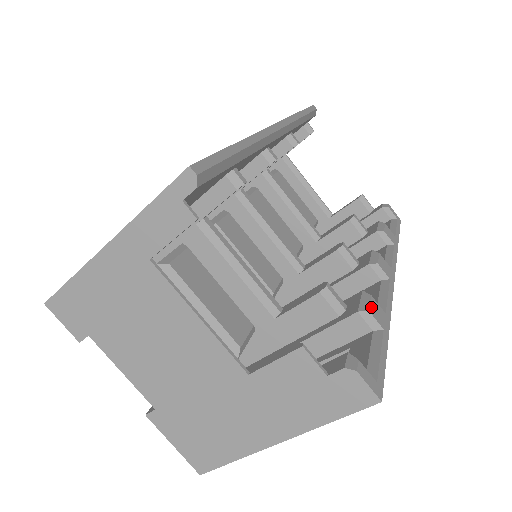
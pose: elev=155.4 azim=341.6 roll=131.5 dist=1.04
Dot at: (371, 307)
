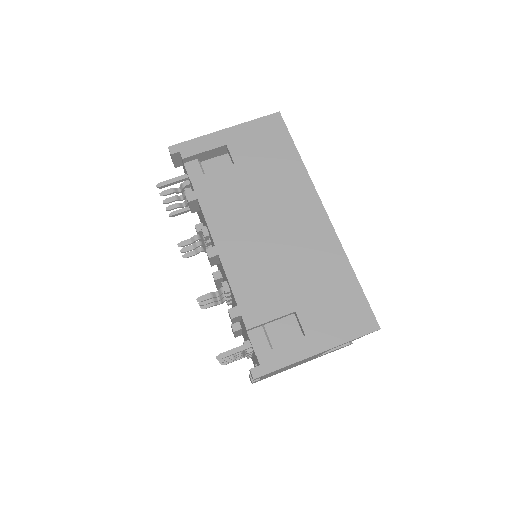
Dot at: occluded
